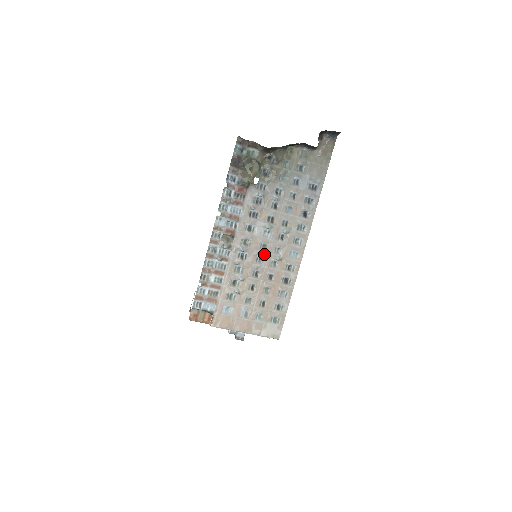
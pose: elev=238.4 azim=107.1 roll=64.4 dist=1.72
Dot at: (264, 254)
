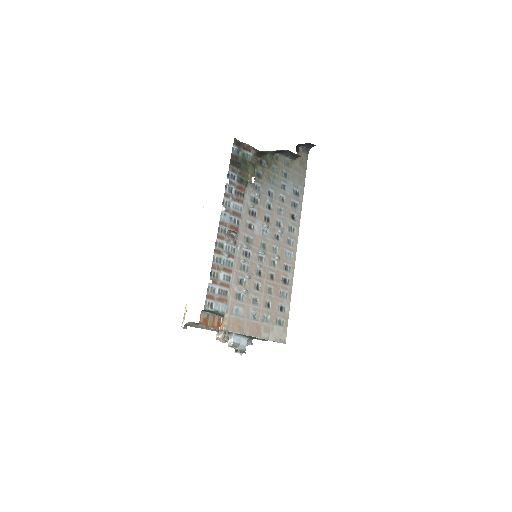
Dot at: (265, 252)
